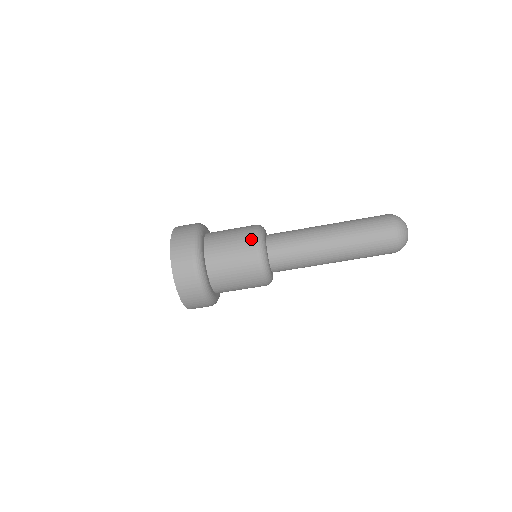
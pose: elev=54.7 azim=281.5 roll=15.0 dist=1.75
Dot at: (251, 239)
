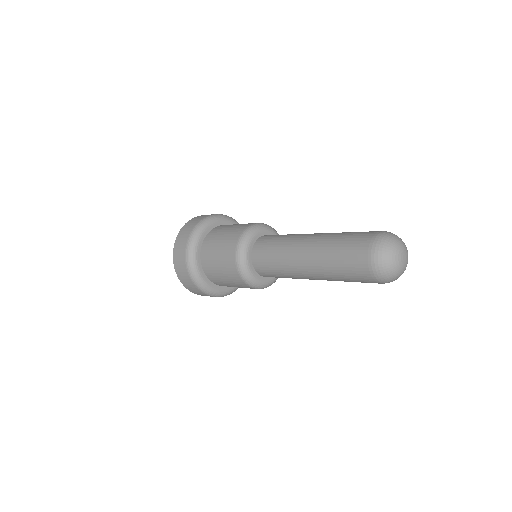
Dot at: occluded
